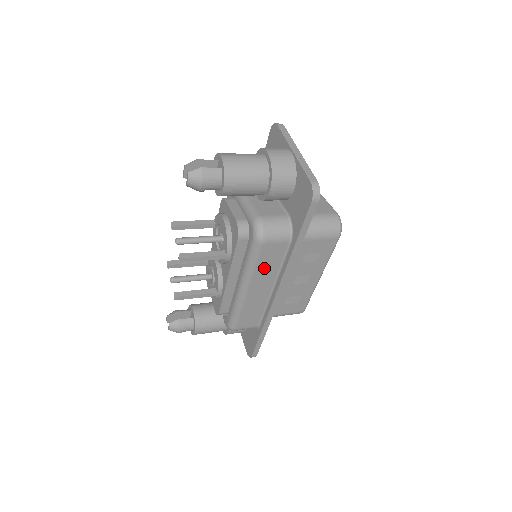
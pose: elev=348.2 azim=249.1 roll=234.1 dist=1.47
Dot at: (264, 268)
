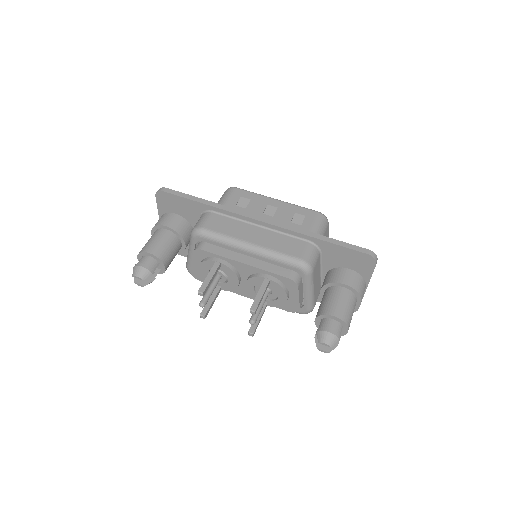
Dot at: occluded
